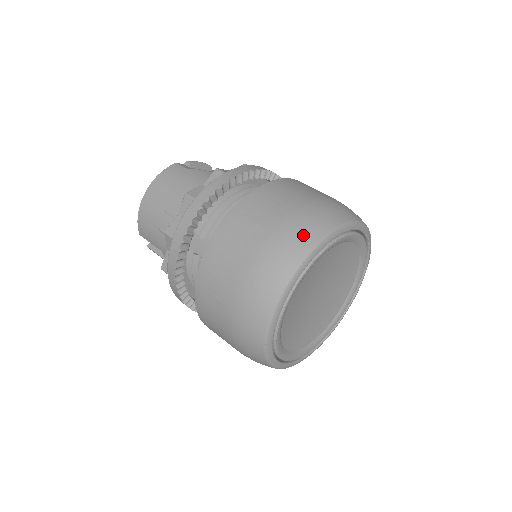
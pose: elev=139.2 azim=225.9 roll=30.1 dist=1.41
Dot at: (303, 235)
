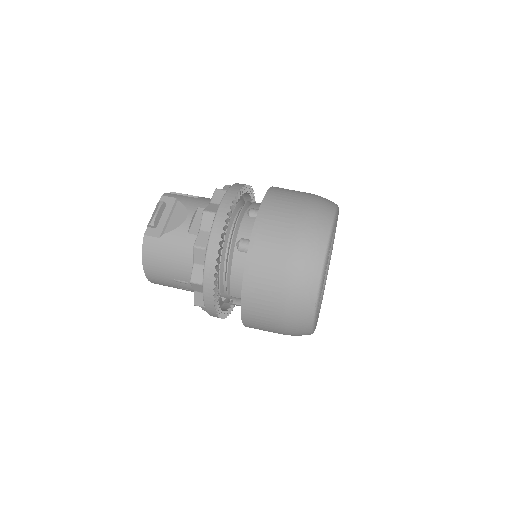
Dot at: (306, 291)
